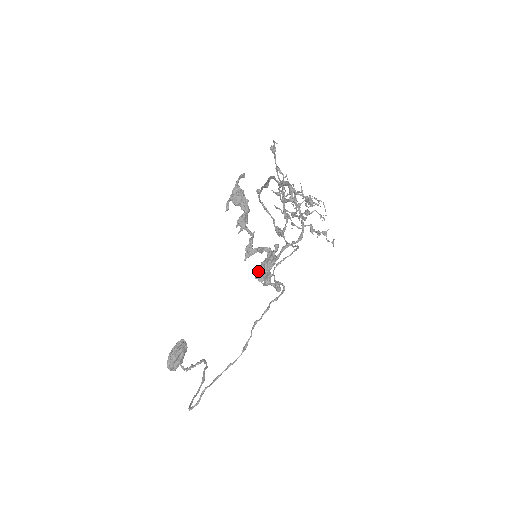
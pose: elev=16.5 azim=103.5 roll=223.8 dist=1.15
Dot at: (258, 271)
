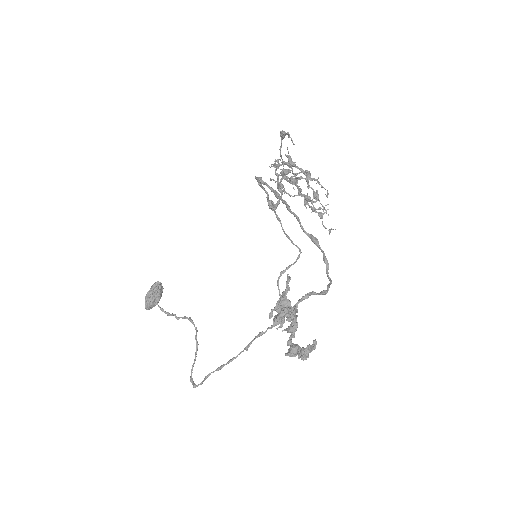
Dot at: (287, 343)
